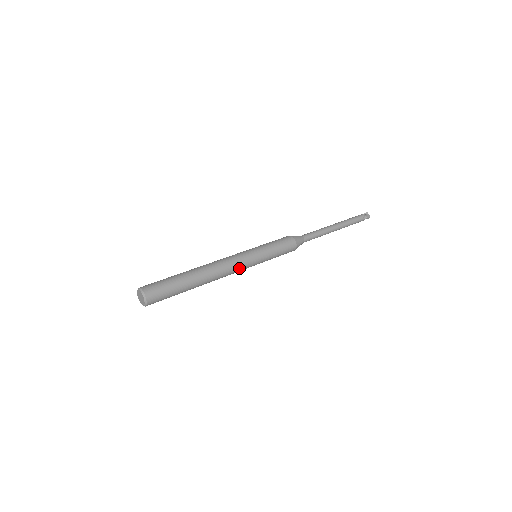
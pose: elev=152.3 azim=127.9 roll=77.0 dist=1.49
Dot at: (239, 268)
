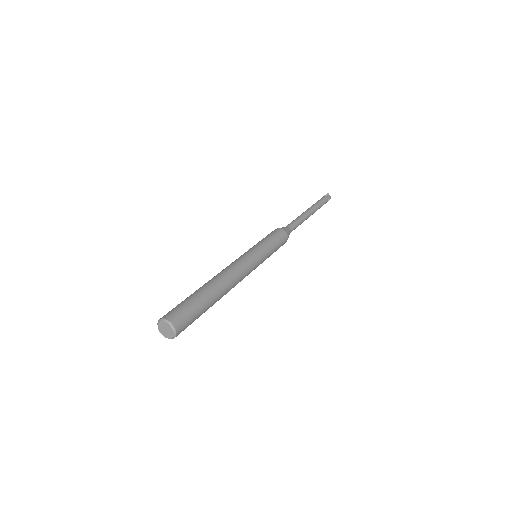
Dot at: (248, 274)
